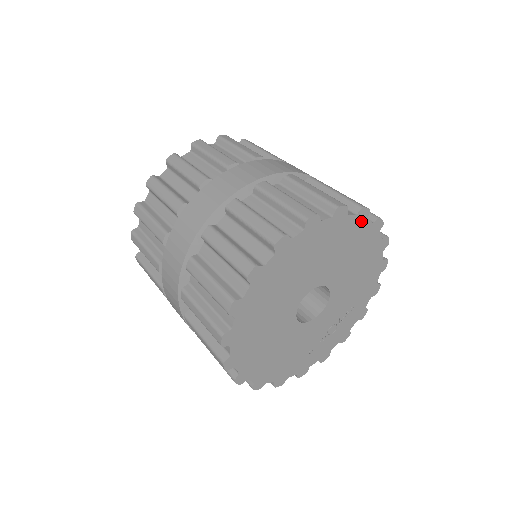
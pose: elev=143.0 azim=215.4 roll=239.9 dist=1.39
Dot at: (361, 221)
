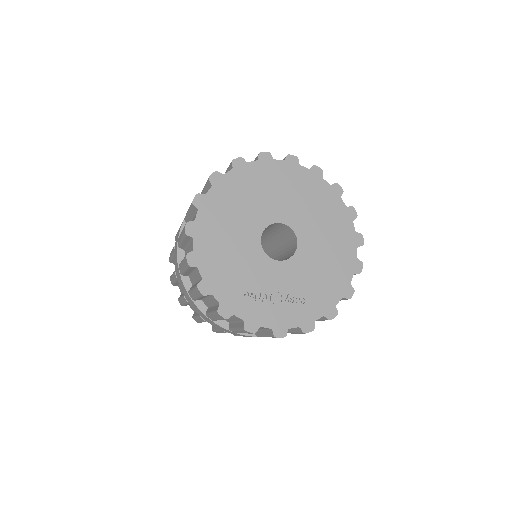
Dot at: (348, 217)
